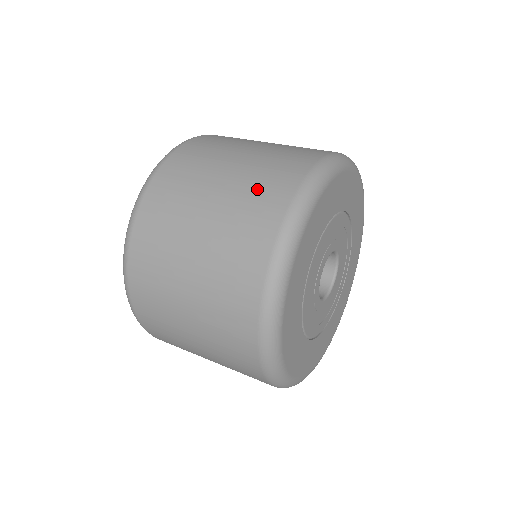
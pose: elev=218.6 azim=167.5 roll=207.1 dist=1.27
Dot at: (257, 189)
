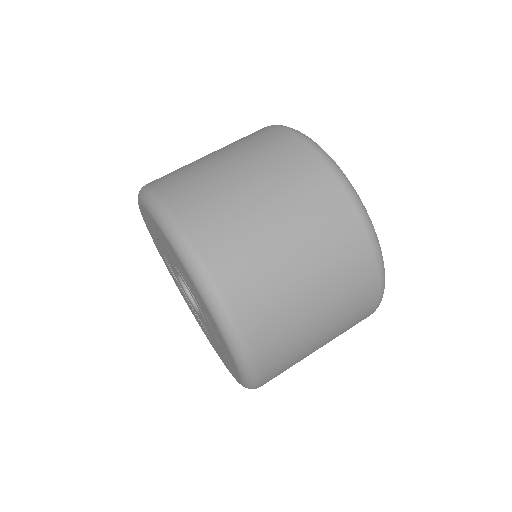
Dot at: (343, 264)
